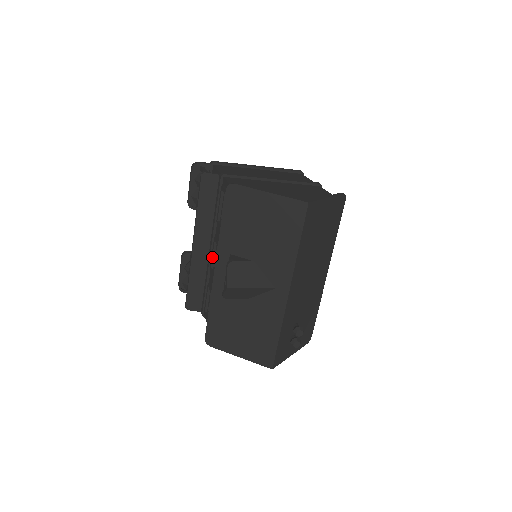
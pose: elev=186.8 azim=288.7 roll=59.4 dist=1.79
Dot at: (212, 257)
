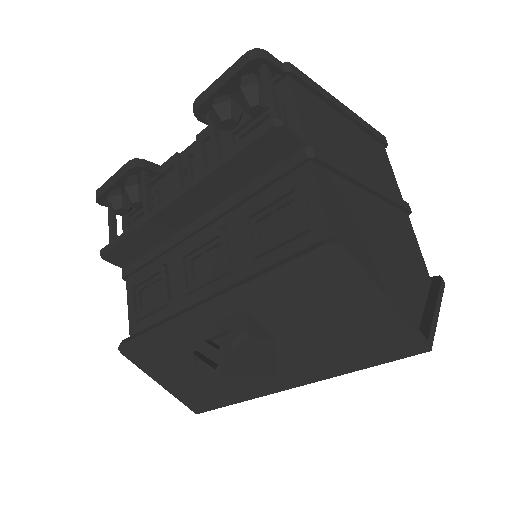
Dot at: (196, 248)
